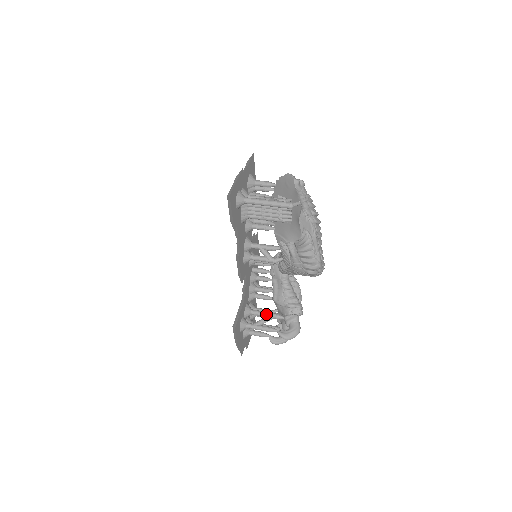
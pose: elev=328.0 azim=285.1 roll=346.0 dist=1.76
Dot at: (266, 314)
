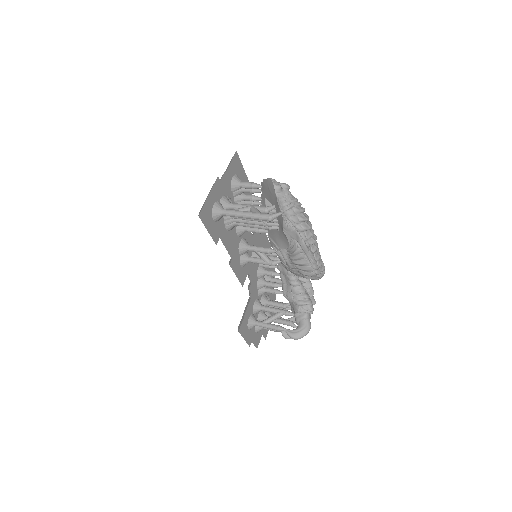
Dot at: (275, 311)
